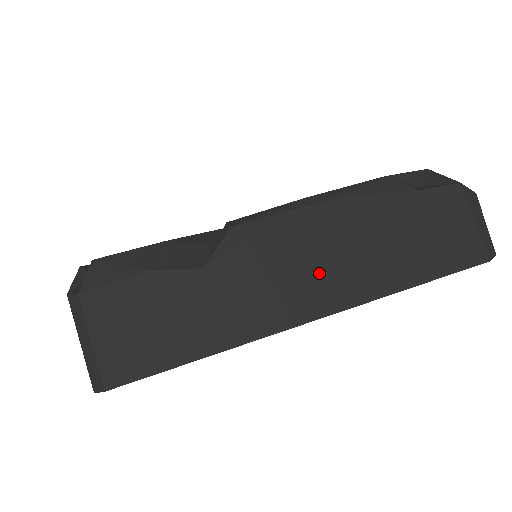
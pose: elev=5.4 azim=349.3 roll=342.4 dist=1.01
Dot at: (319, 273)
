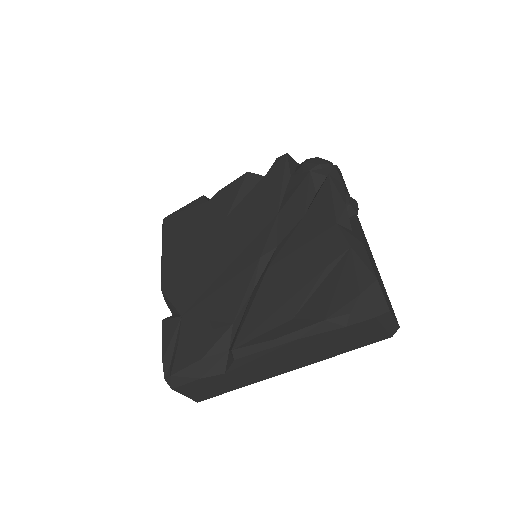
Dot at: (287, 362)
